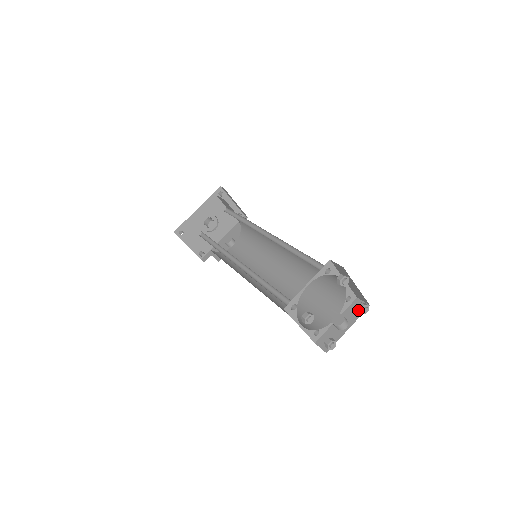
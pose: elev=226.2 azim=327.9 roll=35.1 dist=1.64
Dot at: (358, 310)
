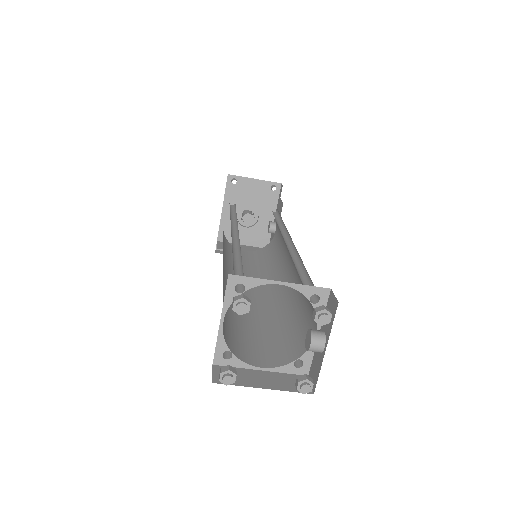
Dot at: (316, 321)
